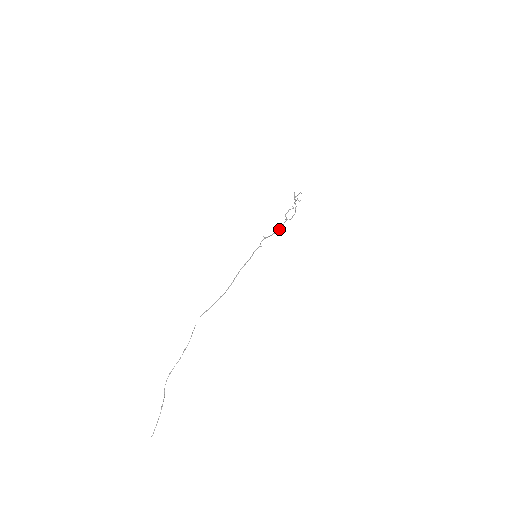
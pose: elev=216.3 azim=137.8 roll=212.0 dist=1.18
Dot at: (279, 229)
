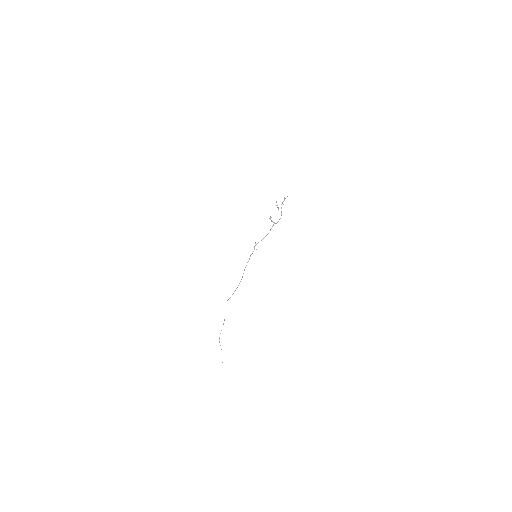
Dot at: (267, 234)
